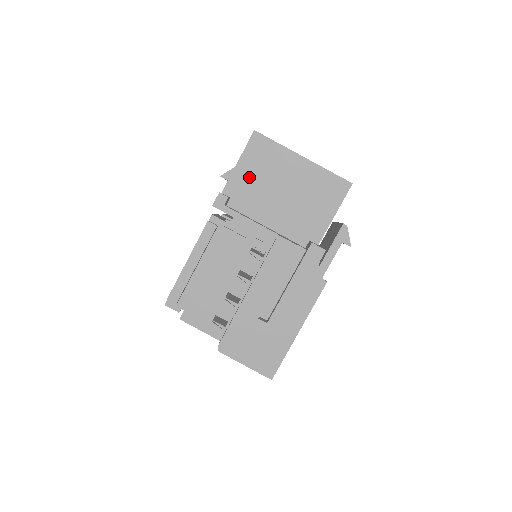
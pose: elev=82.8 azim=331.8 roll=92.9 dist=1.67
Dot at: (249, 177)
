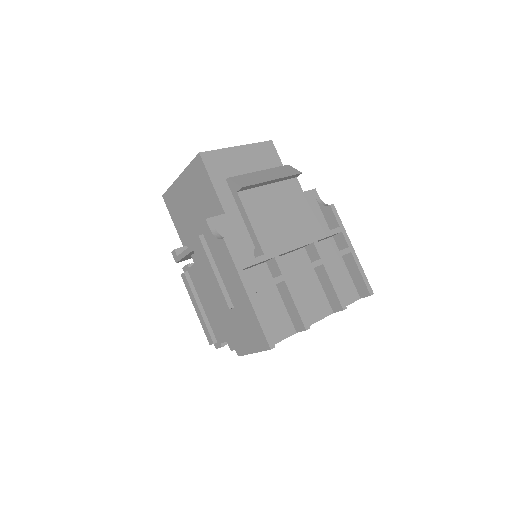
Dot at: (181, 223)
